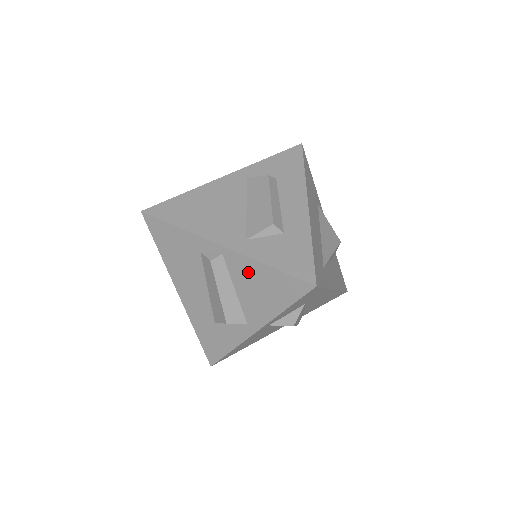
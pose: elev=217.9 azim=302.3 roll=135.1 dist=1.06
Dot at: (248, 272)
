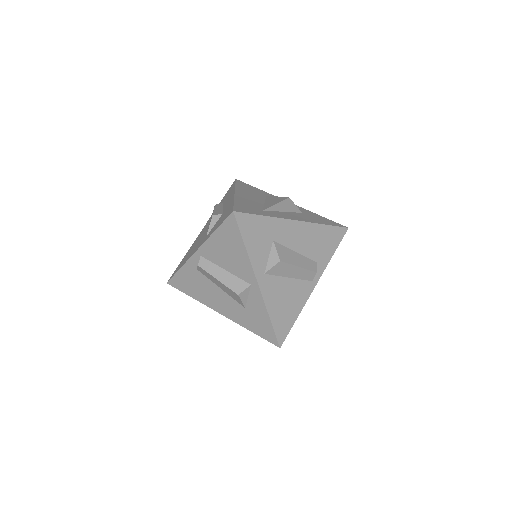
Dot at: (215, 249)
